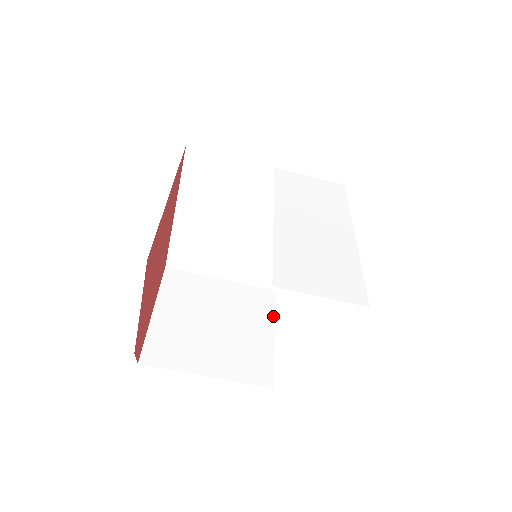
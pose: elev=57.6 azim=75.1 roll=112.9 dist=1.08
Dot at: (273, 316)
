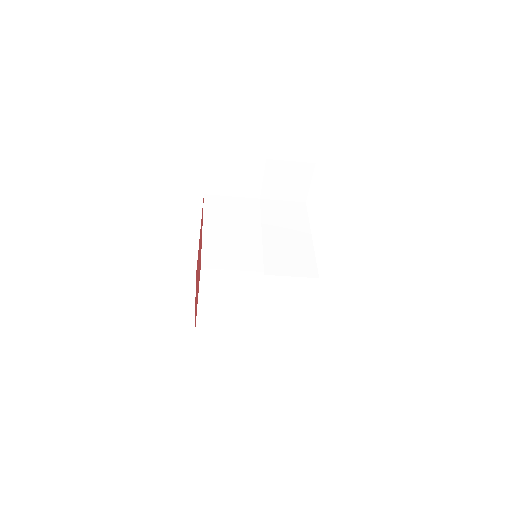
Dot at: (276, 290)
